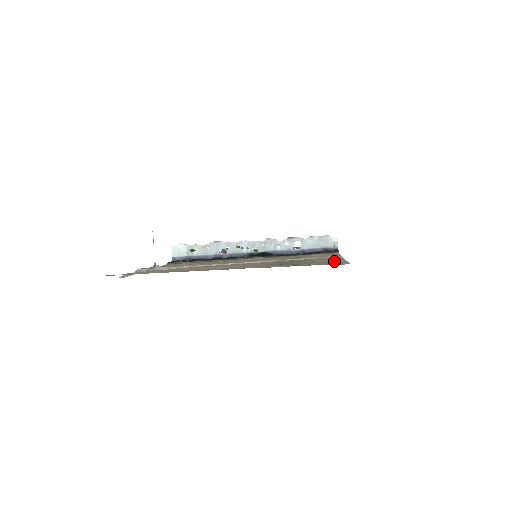
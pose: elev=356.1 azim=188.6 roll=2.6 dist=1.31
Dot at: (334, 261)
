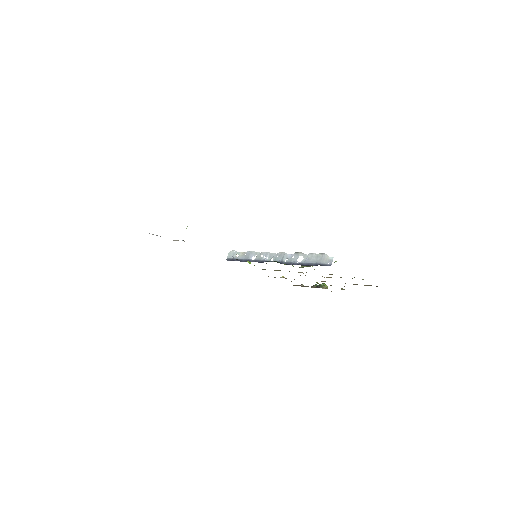
Dot at: occluded
